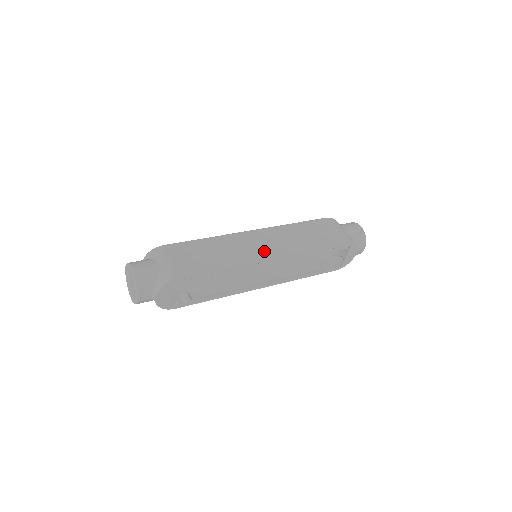
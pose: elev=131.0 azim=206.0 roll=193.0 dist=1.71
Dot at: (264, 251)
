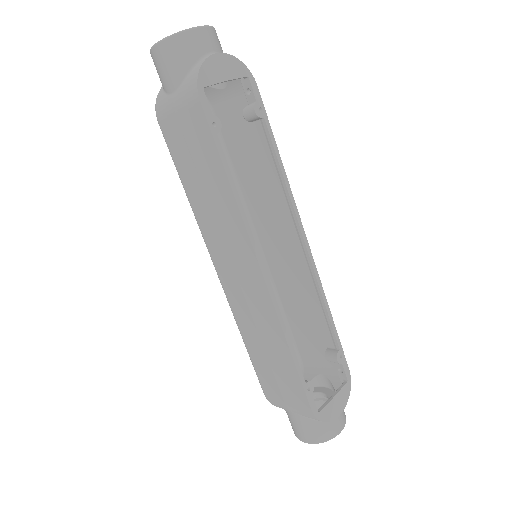
Dot at: (293, 236)
